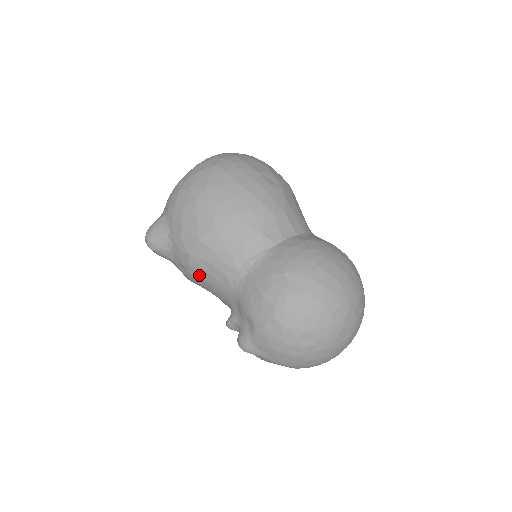
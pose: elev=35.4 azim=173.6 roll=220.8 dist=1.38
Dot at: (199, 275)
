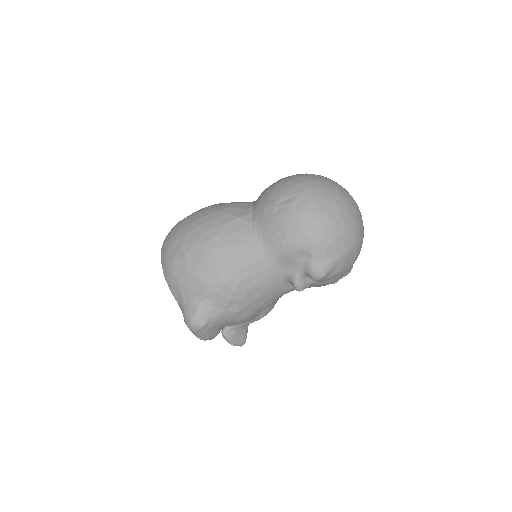
Dot at: (245, 289)
